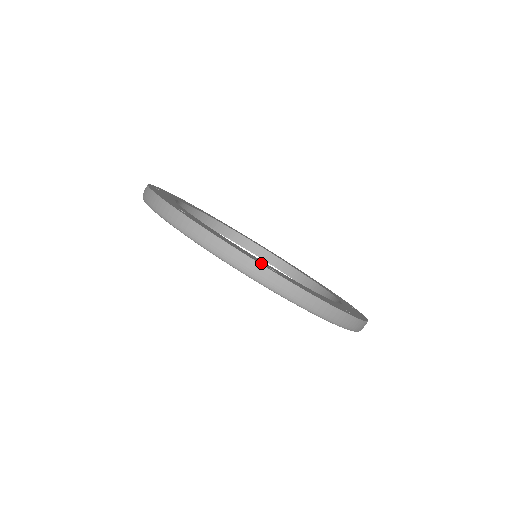
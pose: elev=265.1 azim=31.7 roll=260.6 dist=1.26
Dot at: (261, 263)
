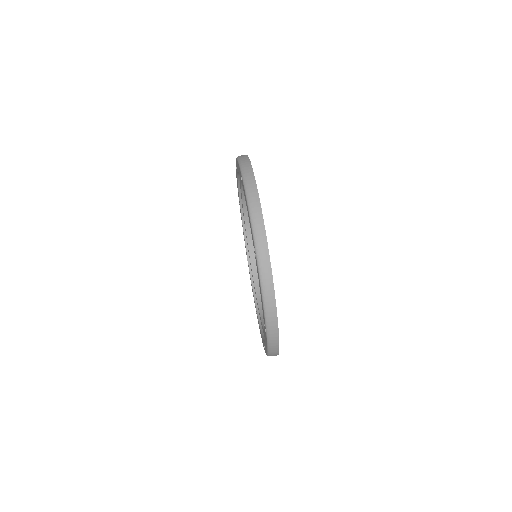
Dot at: (266, 239)
